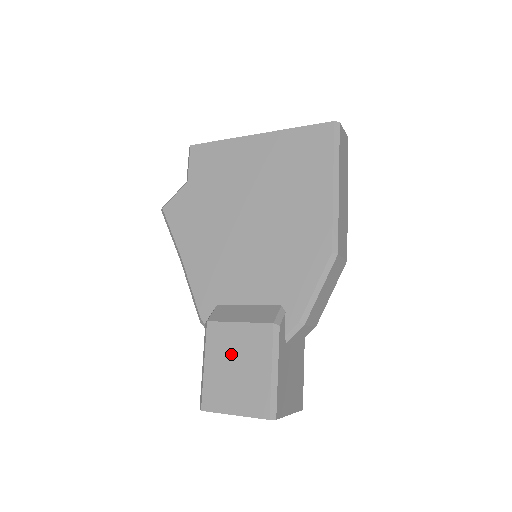
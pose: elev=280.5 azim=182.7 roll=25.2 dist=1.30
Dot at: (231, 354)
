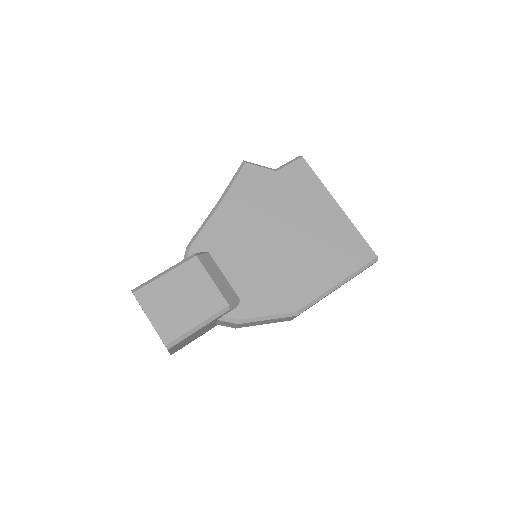
Dot at: (188, 289)
